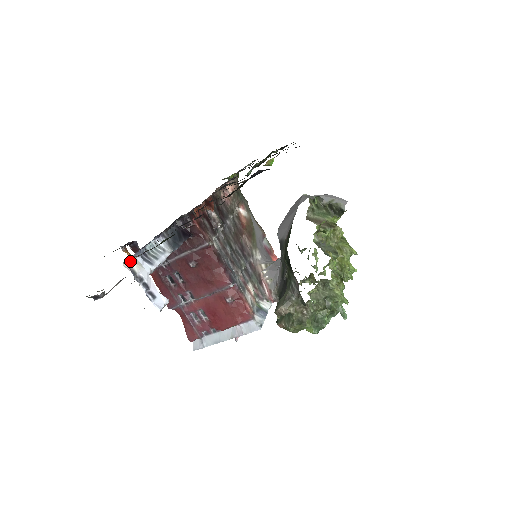
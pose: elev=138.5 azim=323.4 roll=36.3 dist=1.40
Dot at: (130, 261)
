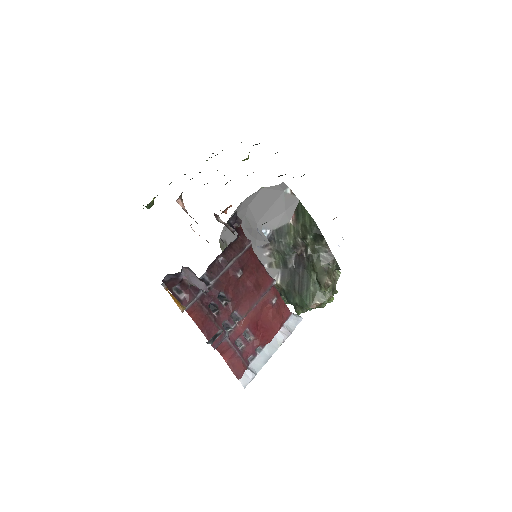
Dot at: occluded
